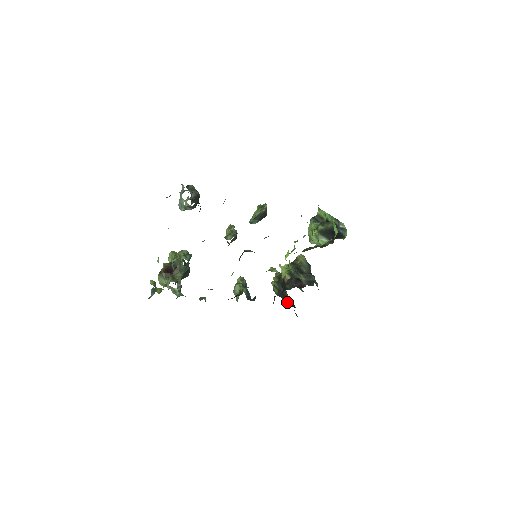
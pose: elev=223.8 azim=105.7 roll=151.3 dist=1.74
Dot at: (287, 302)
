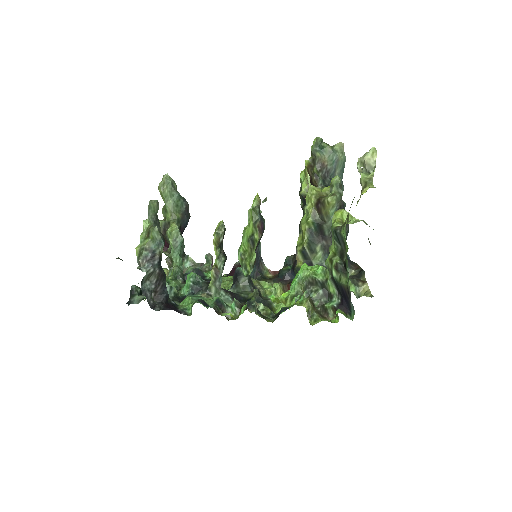
Dot at: occluded
